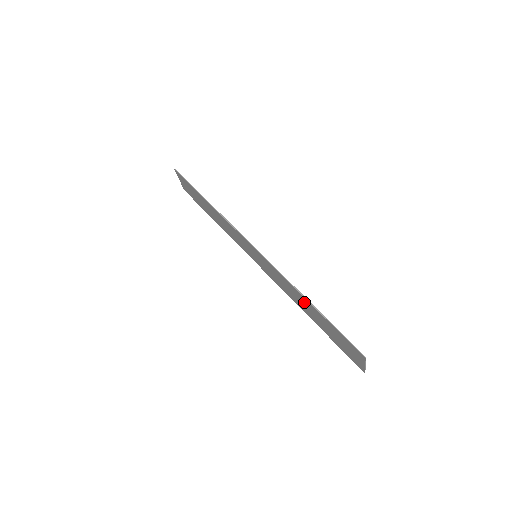
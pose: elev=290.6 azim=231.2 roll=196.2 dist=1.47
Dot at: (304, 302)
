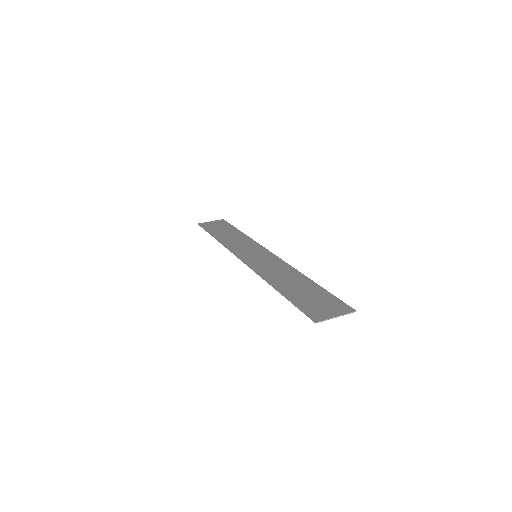
Dot at: (282, 284)
